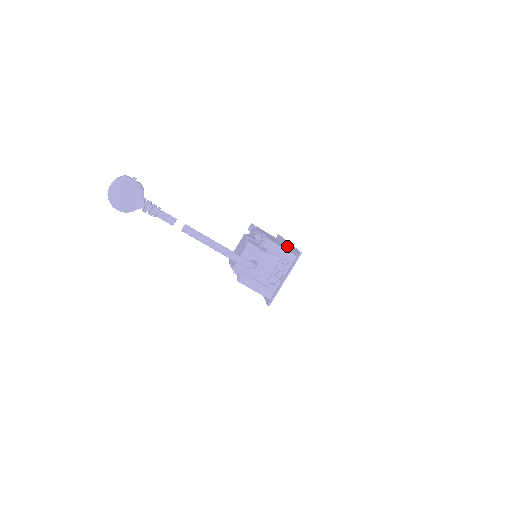
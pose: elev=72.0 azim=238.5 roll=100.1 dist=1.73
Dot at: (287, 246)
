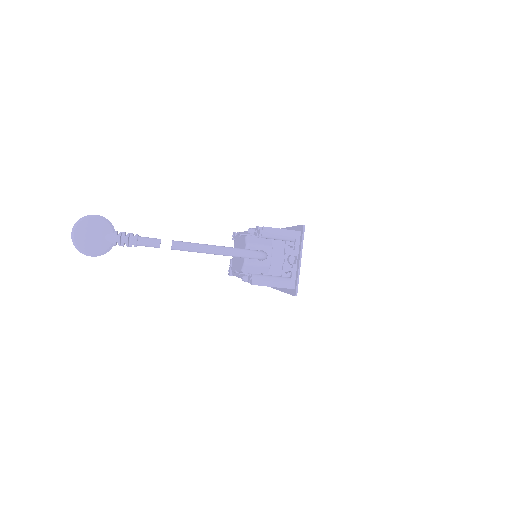
Dot at: occluded
